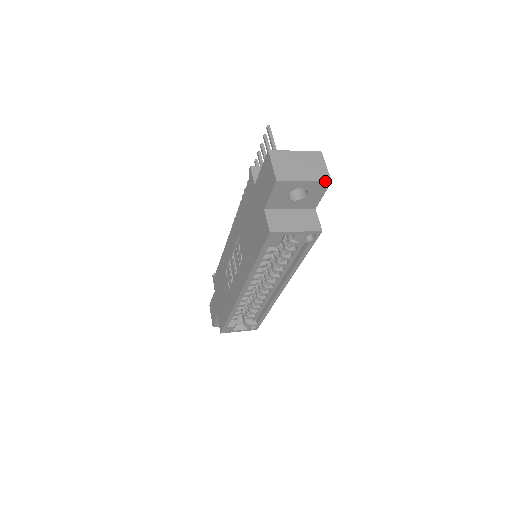
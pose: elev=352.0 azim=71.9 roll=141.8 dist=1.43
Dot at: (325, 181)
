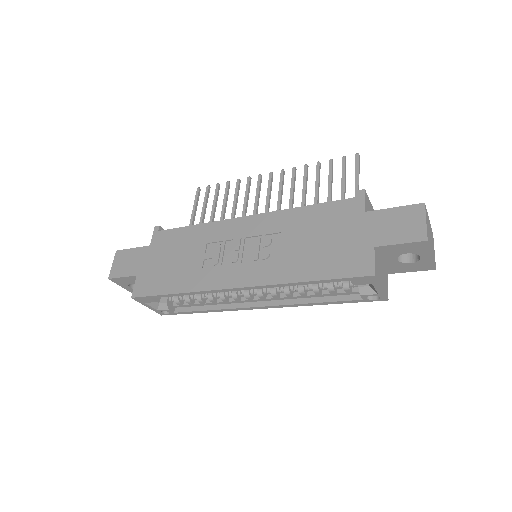
Dot at: (435, 266)
